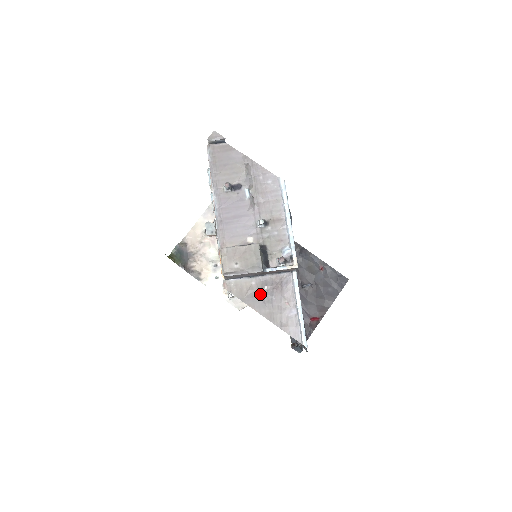
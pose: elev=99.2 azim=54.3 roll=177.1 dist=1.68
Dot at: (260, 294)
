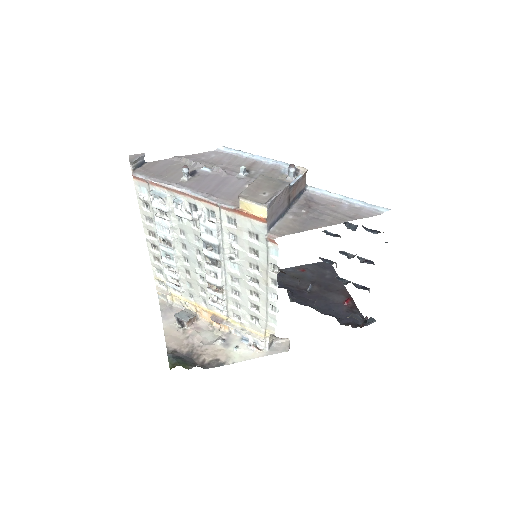
Dot at: (306, 217)
